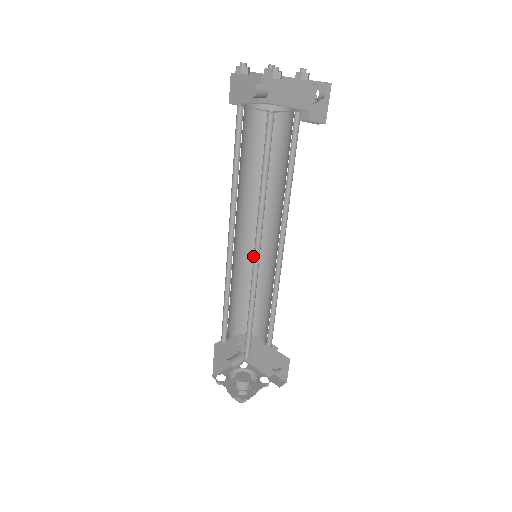
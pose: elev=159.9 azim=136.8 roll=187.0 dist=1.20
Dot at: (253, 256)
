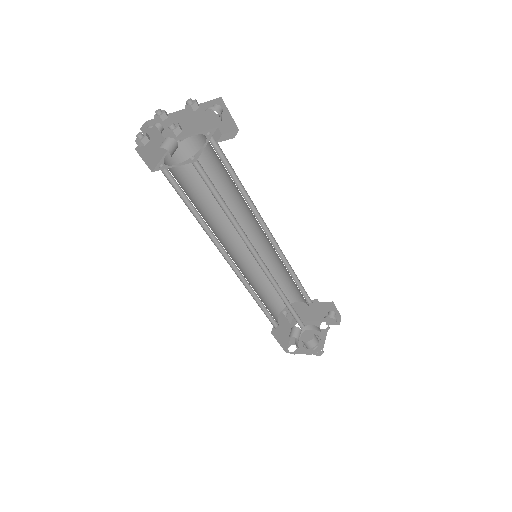
Dot at: occluded
